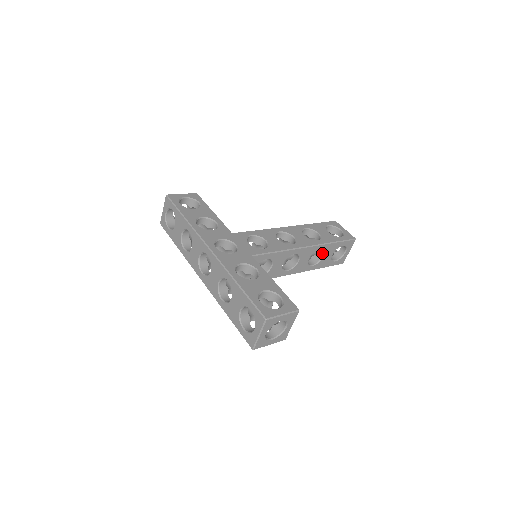
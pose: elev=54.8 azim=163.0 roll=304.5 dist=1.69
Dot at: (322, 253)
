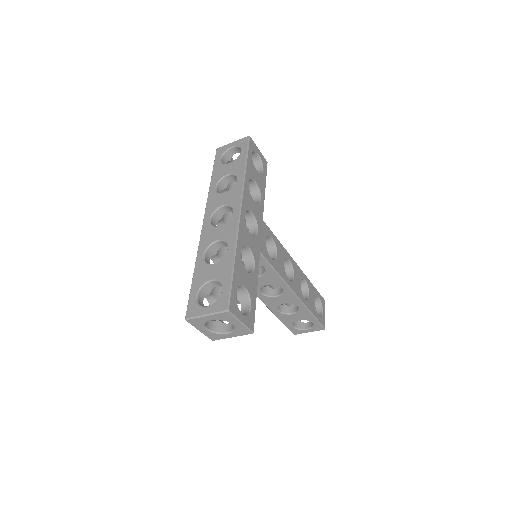
Dot at: (295, 311)
